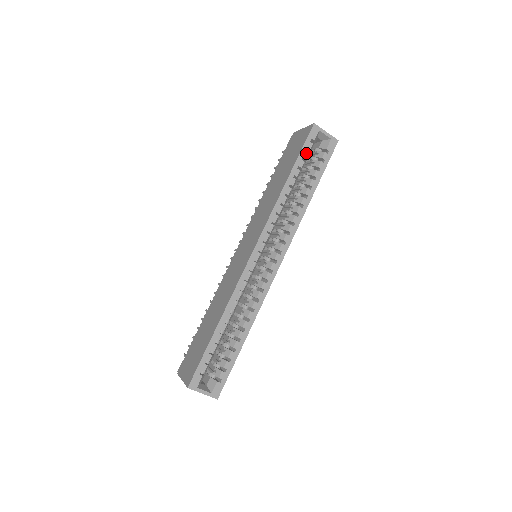
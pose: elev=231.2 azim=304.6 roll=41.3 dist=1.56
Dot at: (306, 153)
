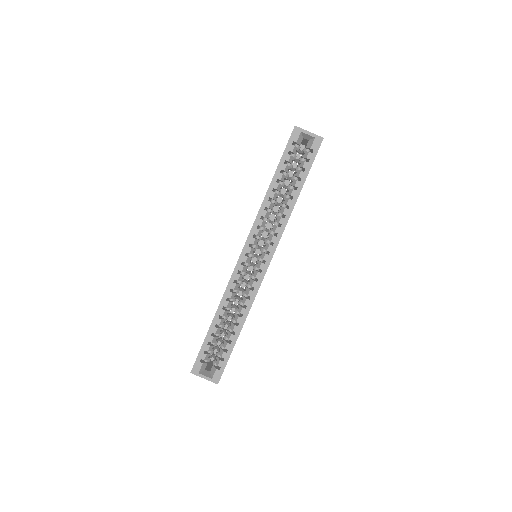
Dot at: (288, 156)
